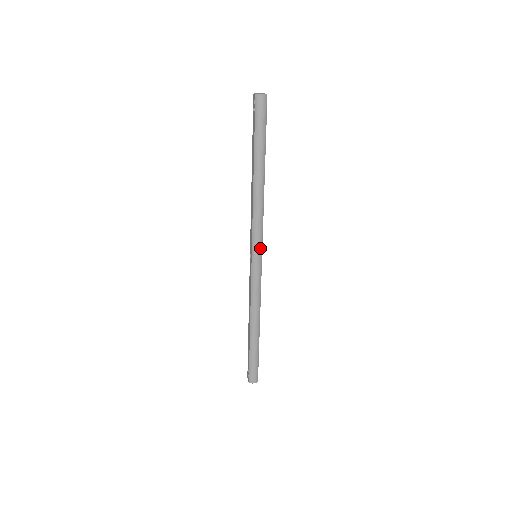
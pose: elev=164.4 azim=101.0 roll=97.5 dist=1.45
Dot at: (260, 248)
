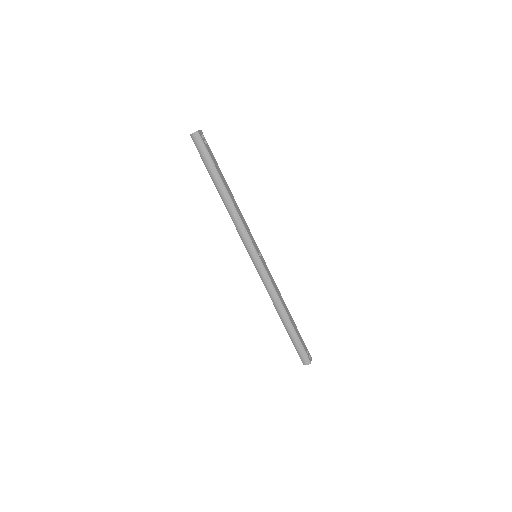
Dot at: (253, 249)
